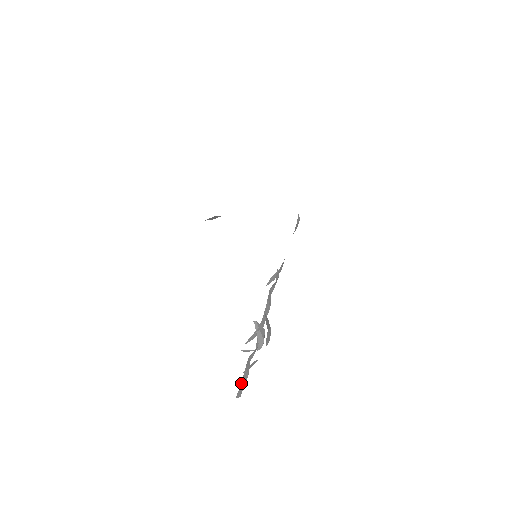
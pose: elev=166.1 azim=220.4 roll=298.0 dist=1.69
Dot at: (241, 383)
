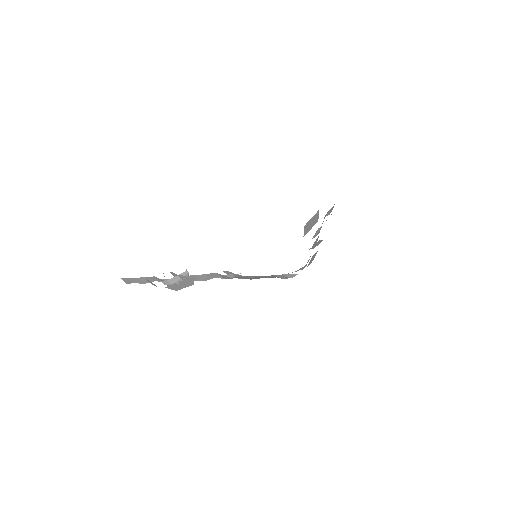
Dot at: (133, 278)
